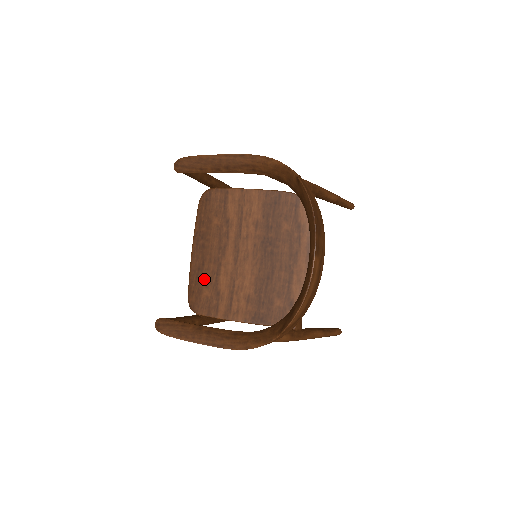
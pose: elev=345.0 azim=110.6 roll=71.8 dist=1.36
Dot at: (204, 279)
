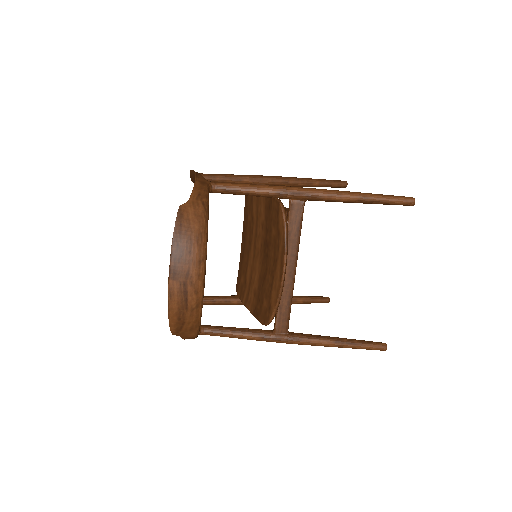
Dot at: (243, 267)
